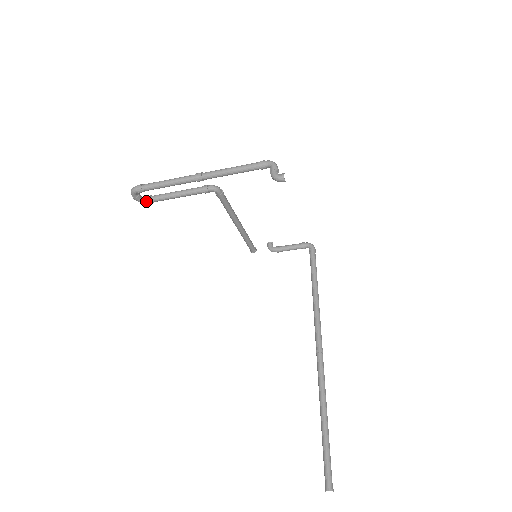
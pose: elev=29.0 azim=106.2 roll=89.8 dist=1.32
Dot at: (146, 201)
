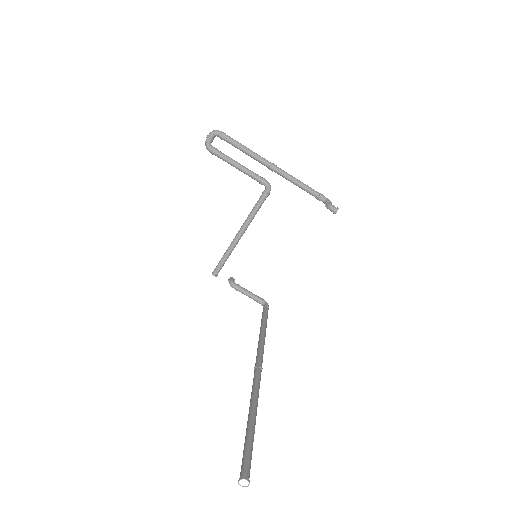
Dot at: (212, 148)
